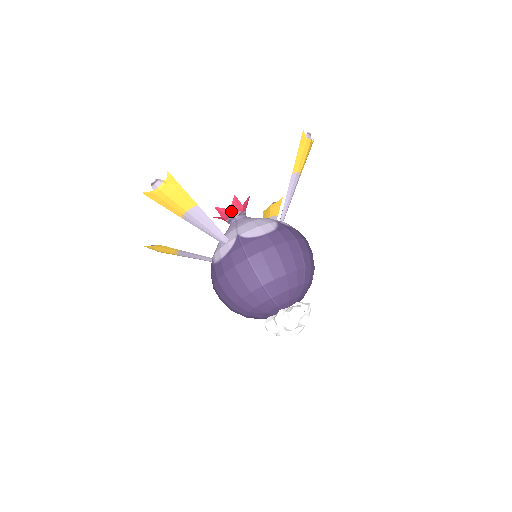
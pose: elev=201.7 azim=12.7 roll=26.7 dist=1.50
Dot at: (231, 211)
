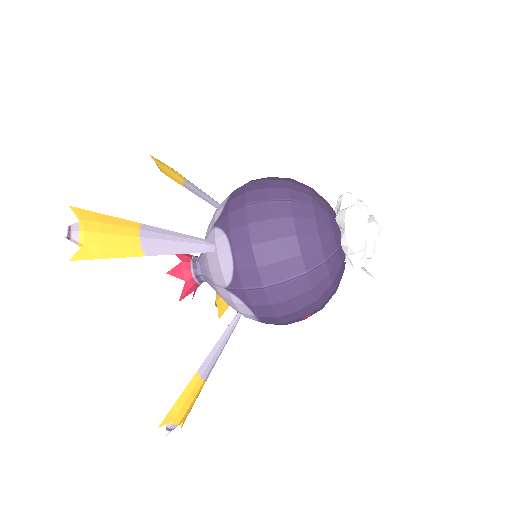
Dot at: (185, 262)
